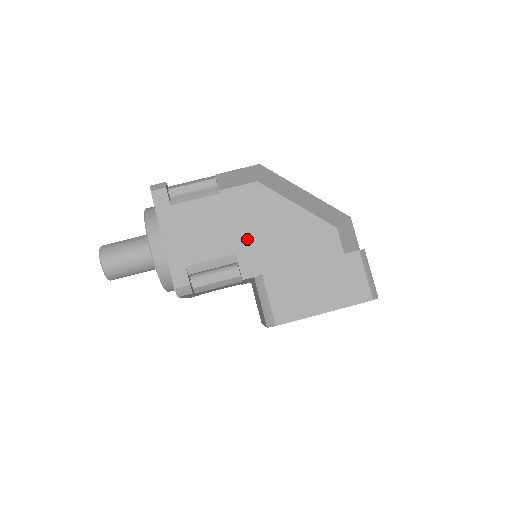
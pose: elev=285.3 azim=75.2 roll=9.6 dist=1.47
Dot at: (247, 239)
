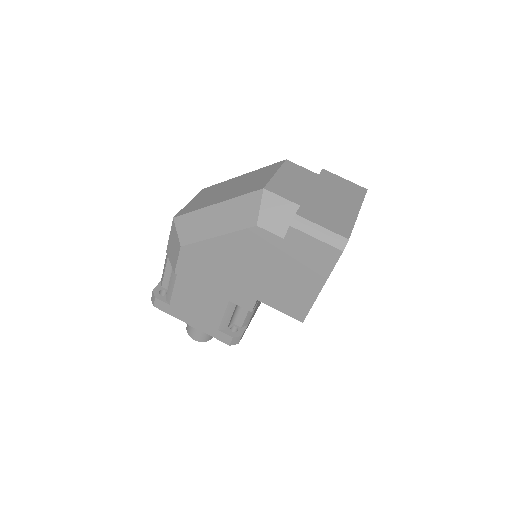
Dot at: (222, 287)
